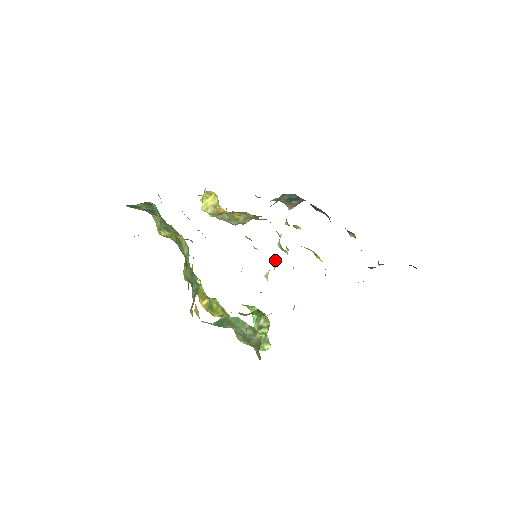
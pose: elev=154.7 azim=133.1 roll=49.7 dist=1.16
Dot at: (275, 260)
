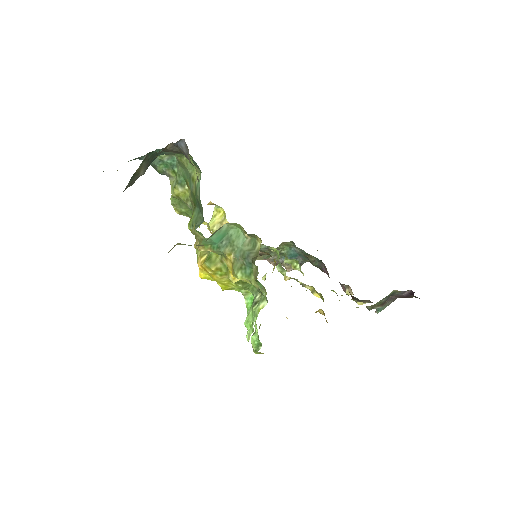
Dot at: (274, 265)
